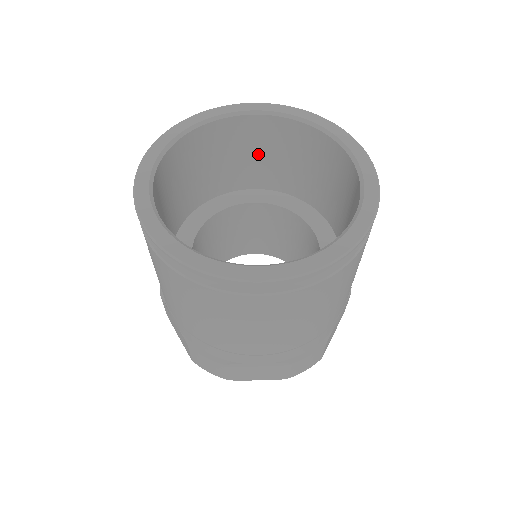
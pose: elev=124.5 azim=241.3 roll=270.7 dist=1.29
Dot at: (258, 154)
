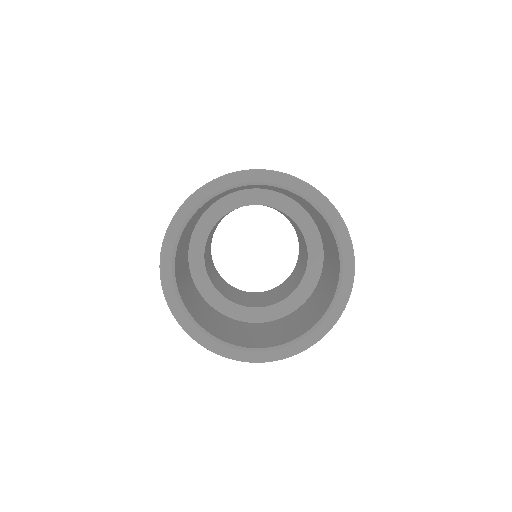
Dot at: (228, 192)
